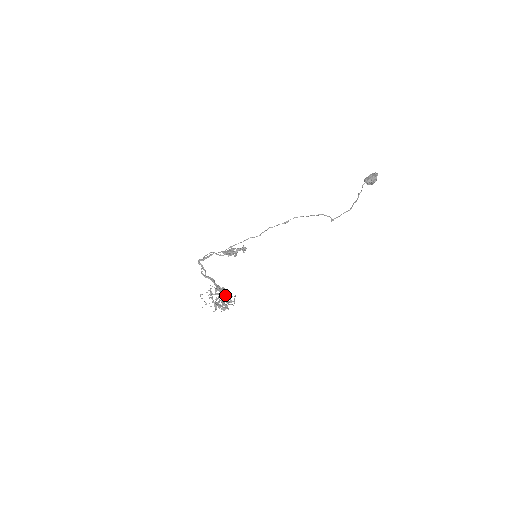
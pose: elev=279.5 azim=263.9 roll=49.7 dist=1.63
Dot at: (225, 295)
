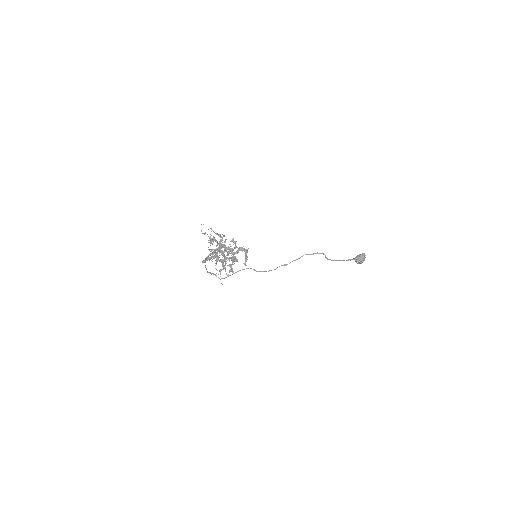
Dot at: (223, 245)
